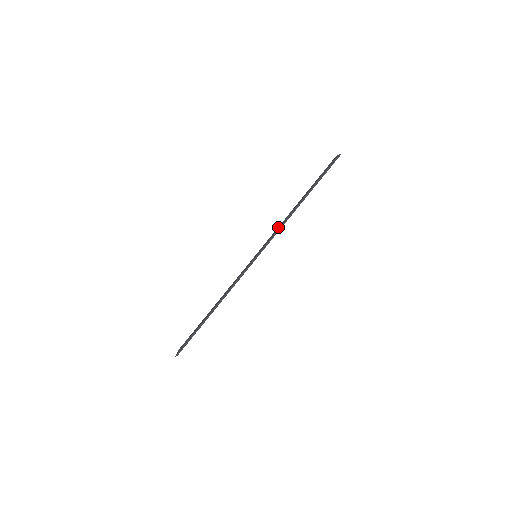
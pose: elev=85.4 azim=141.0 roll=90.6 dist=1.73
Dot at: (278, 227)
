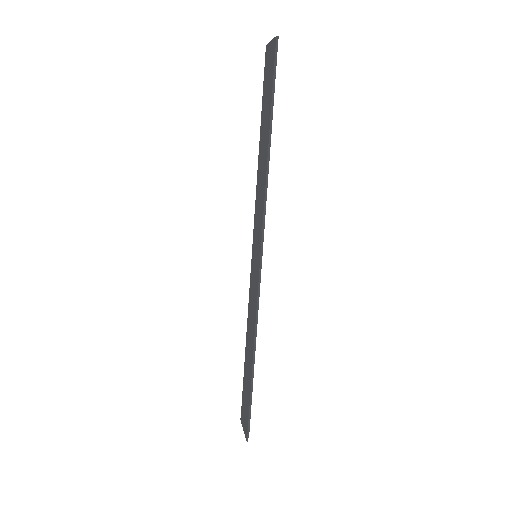
Dot at: (257, 198)
